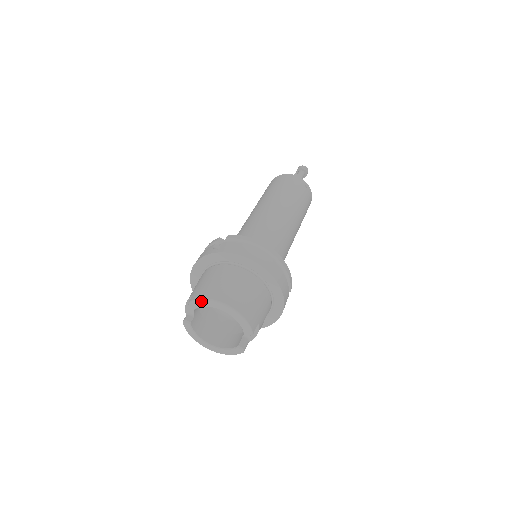
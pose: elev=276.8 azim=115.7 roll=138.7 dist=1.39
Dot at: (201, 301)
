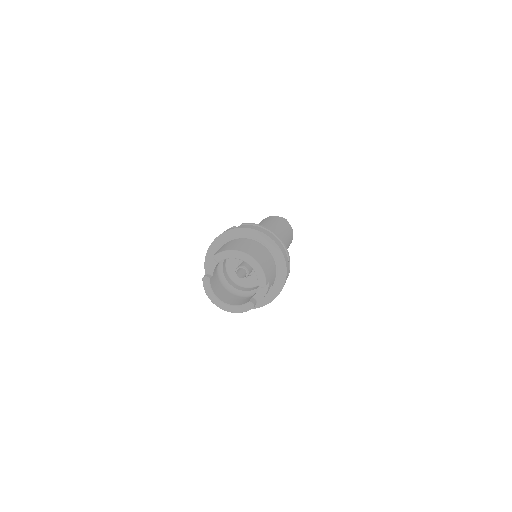
Dot at: (227, 252)
